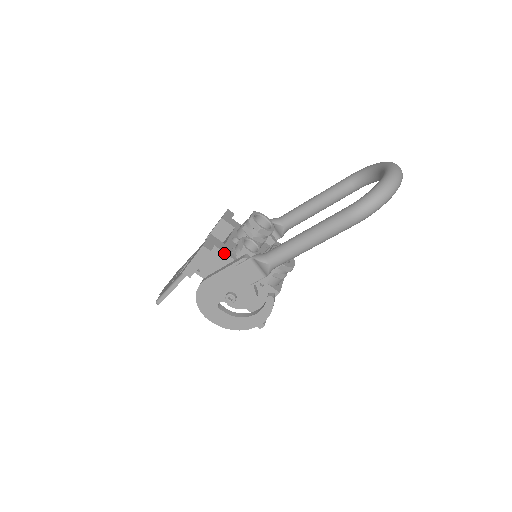
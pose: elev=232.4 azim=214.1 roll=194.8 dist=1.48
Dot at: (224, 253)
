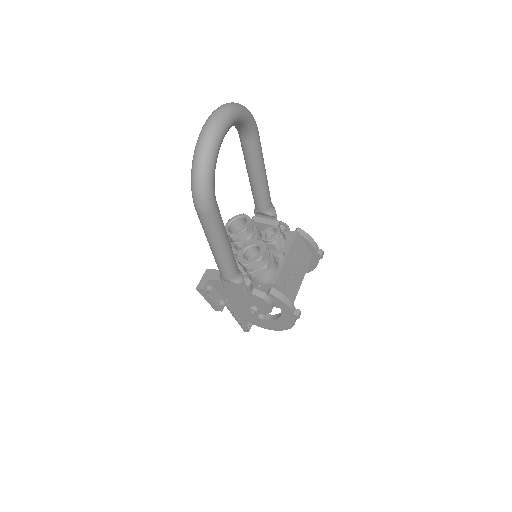
Dot at: (217, 281)
